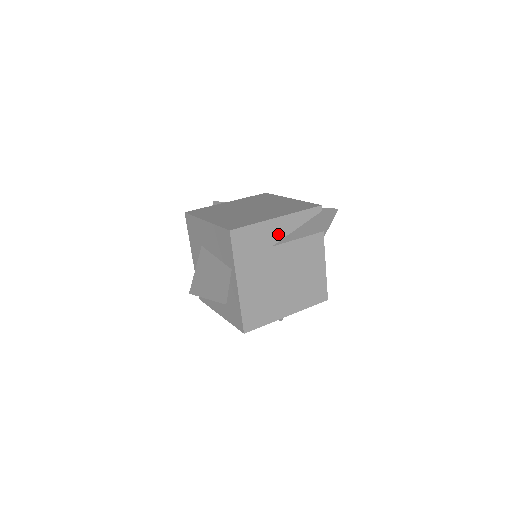
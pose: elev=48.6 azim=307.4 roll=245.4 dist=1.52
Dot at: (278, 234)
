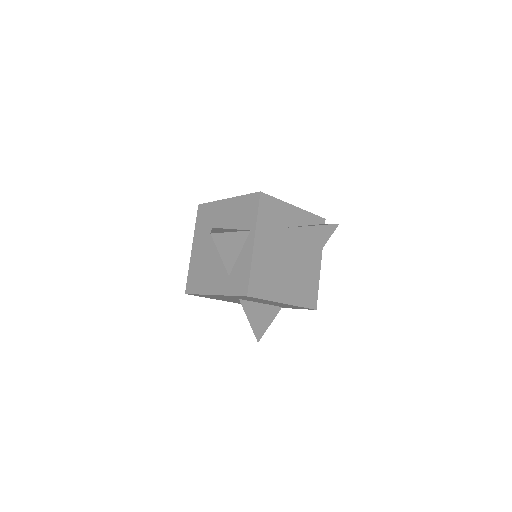
Dot at: (292, 220)
